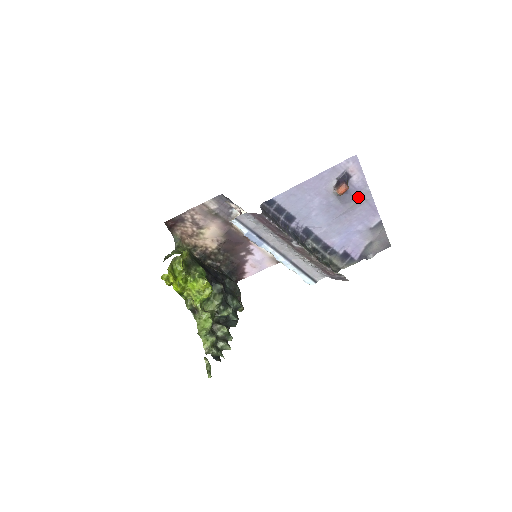
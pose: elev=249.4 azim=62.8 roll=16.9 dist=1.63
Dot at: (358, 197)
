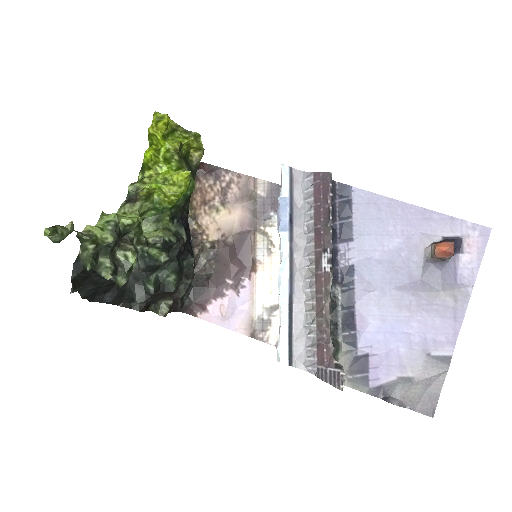
Dot at: (449, 289)
